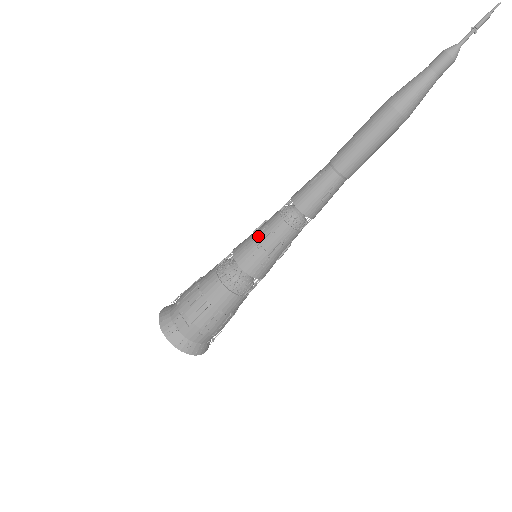
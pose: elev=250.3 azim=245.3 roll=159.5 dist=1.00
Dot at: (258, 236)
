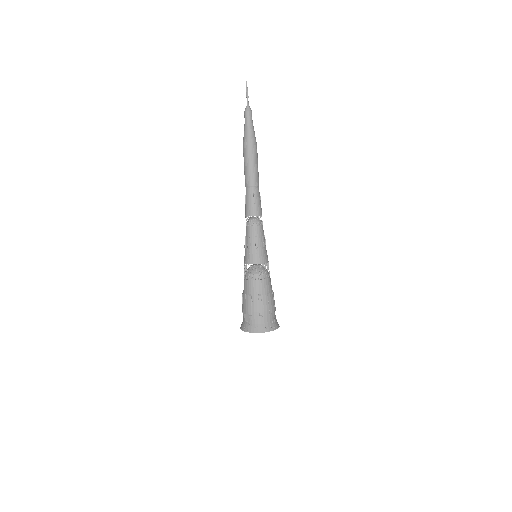
Dot at: (246, 244)
